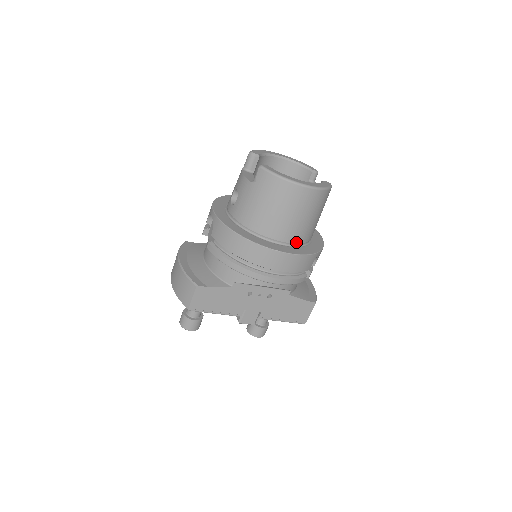
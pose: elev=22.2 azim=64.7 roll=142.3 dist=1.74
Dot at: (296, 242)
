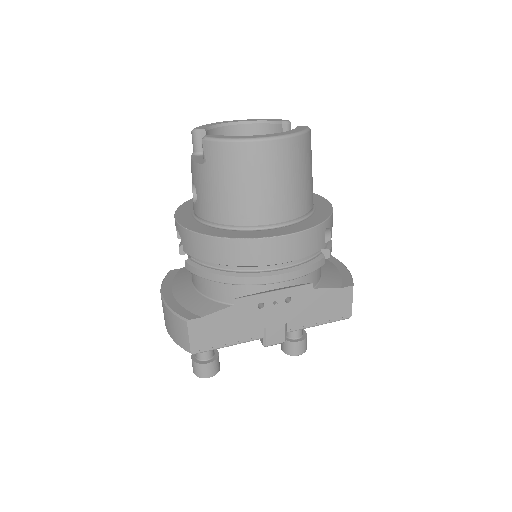
Dot at: (291, 218)
